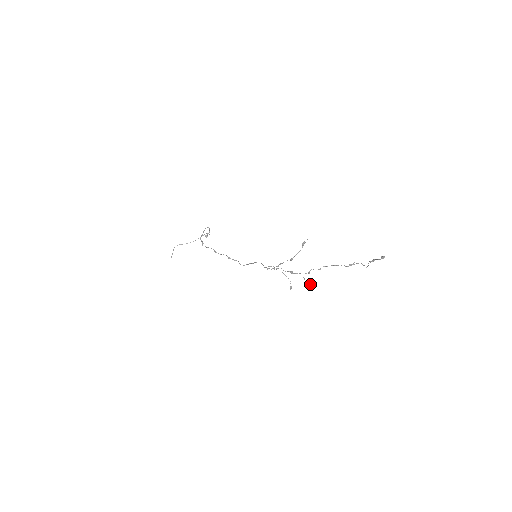
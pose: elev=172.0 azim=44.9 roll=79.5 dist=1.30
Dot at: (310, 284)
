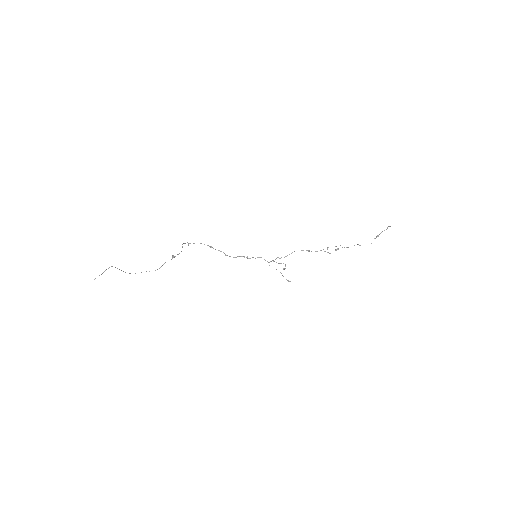
Dot at: occluded
